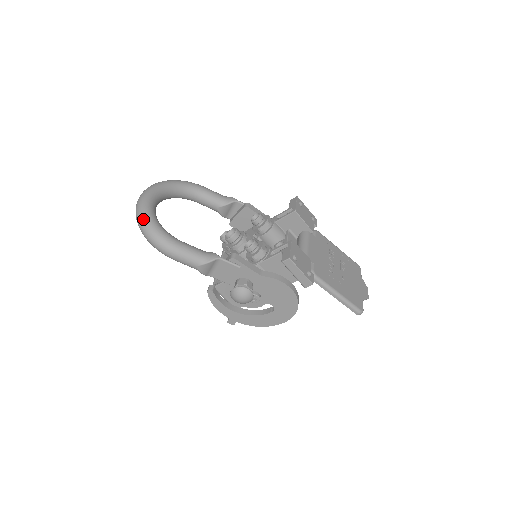
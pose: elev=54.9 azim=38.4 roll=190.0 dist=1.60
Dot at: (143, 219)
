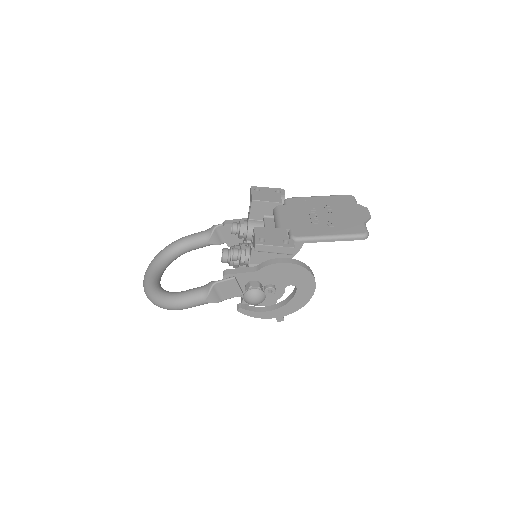
Dot at: (149, 296)
